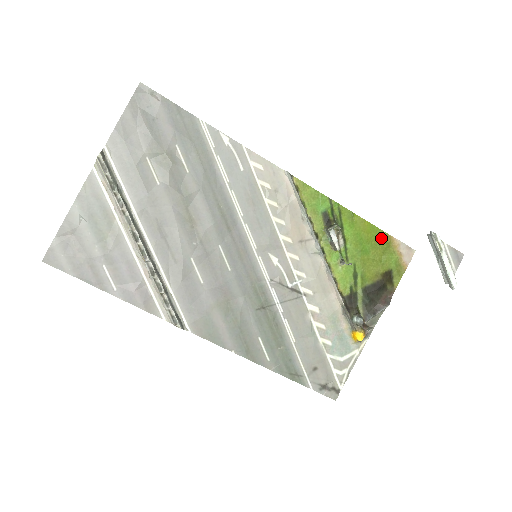
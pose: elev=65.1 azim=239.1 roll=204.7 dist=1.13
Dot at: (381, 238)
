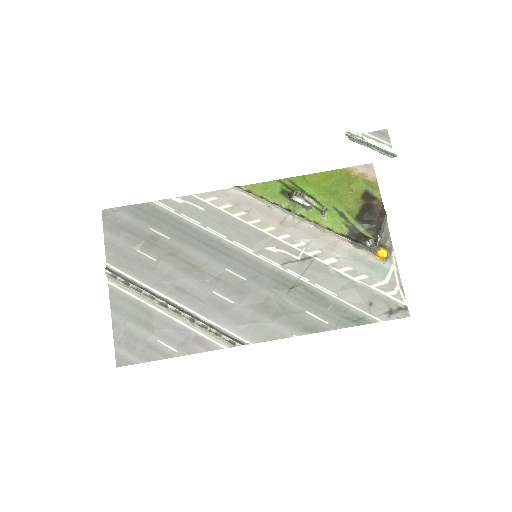
Dot at: (338, 175)
